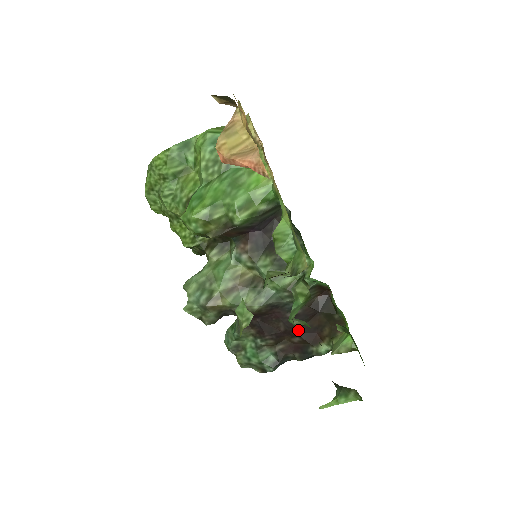
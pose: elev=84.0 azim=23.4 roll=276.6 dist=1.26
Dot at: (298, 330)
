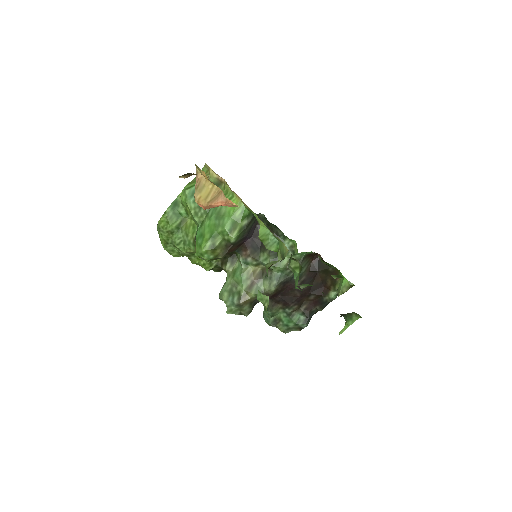
Dot at: (310, 290)
